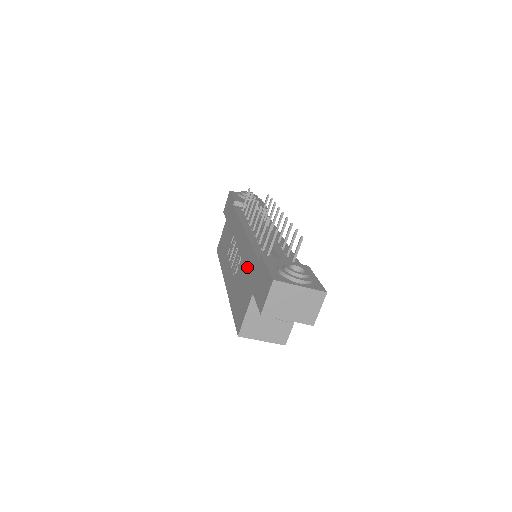
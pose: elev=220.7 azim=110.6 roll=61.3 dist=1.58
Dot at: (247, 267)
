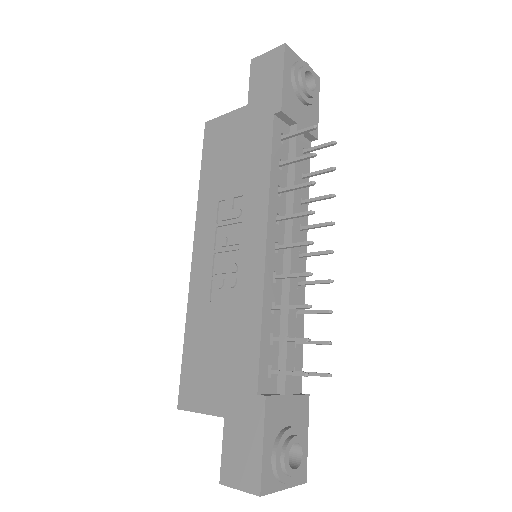
Dot at: (237, 346)
